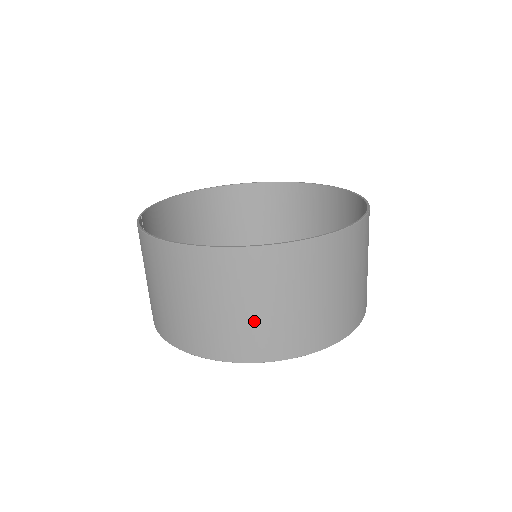
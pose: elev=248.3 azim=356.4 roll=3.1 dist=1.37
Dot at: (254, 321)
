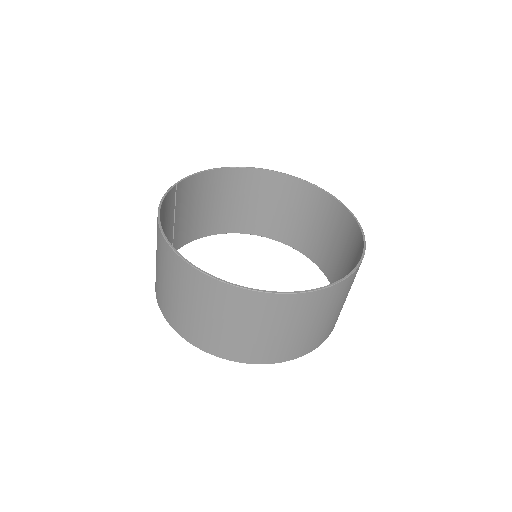
Dot at: (200, 322)
